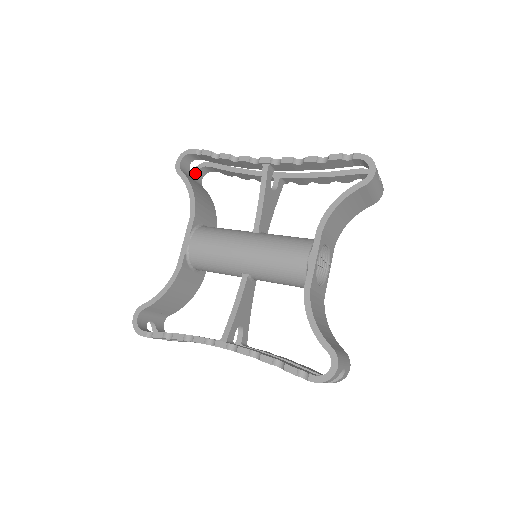
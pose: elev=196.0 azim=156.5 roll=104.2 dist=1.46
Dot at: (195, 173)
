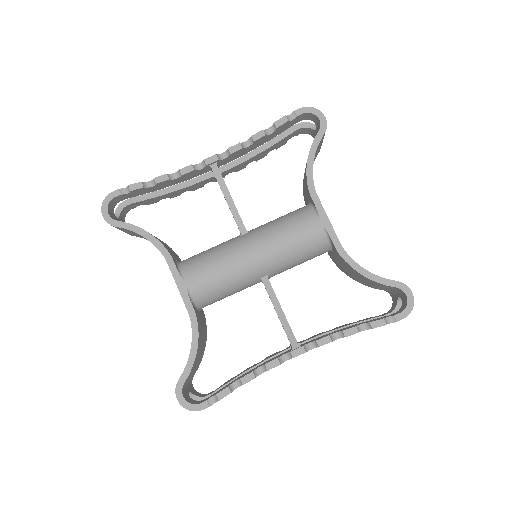
Dot at: (119, 219)
